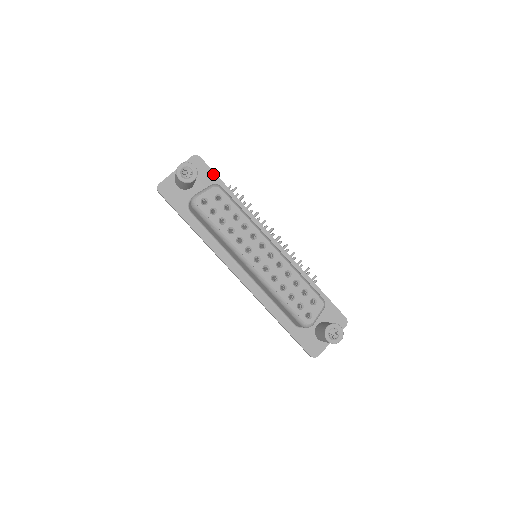
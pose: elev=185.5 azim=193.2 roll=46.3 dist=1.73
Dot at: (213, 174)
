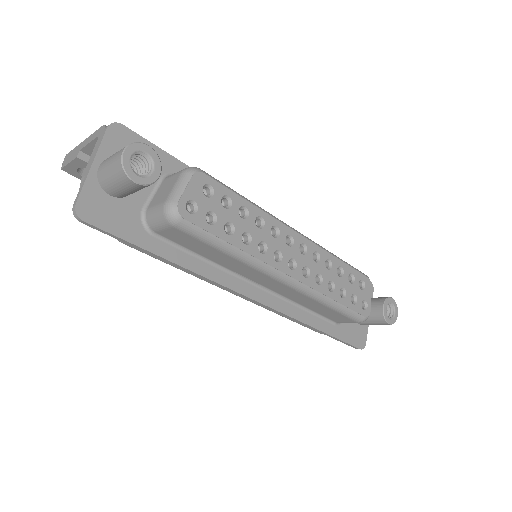
Dot at: (156, 150)
